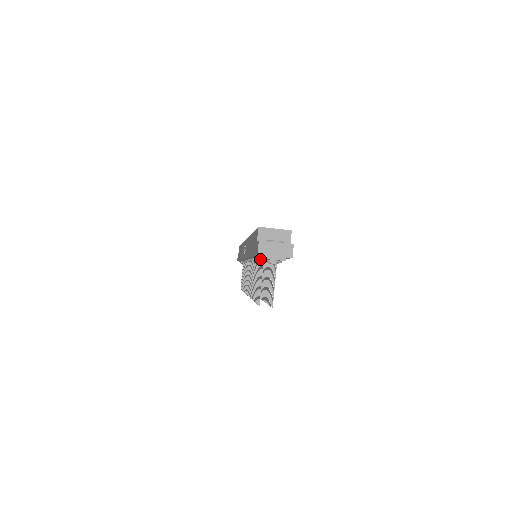
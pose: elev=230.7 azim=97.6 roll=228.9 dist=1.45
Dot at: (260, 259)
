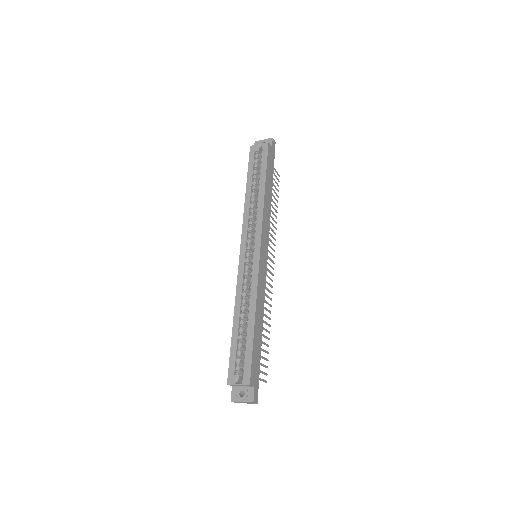
Dot at: occluded
